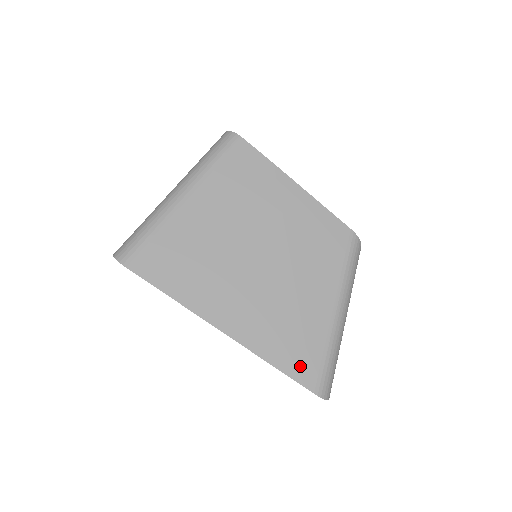
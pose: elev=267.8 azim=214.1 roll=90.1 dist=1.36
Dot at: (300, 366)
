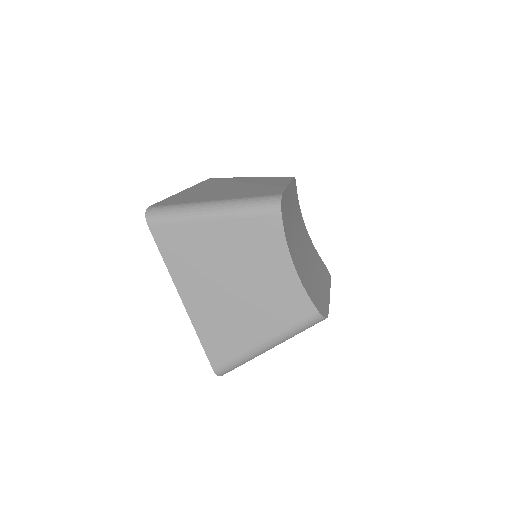
Dot at: occluded
